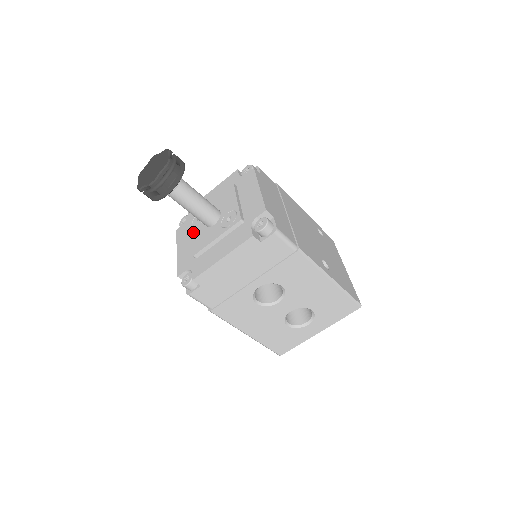
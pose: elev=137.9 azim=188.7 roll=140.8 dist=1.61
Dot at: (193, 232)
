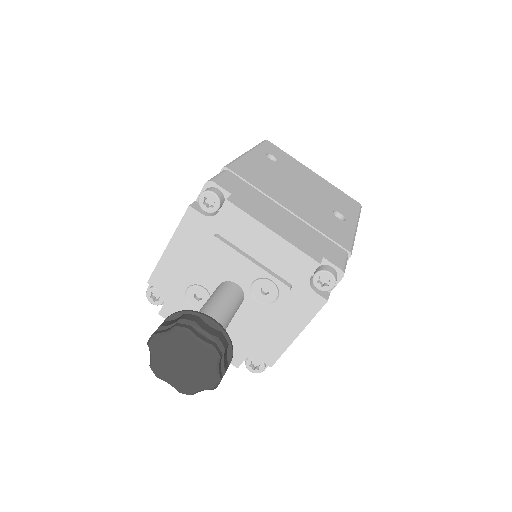
Dot at: occluded
